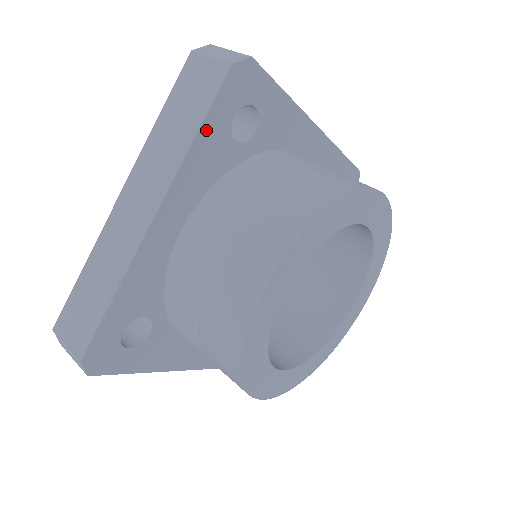
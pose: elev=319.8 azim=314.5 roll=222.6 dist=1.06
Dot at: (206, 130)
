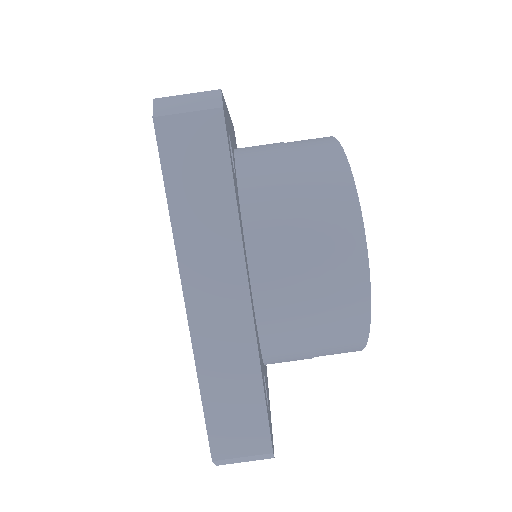
Dot at: (234, 183)
